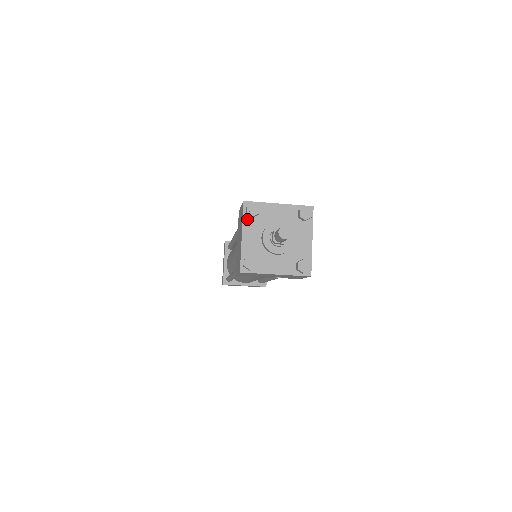
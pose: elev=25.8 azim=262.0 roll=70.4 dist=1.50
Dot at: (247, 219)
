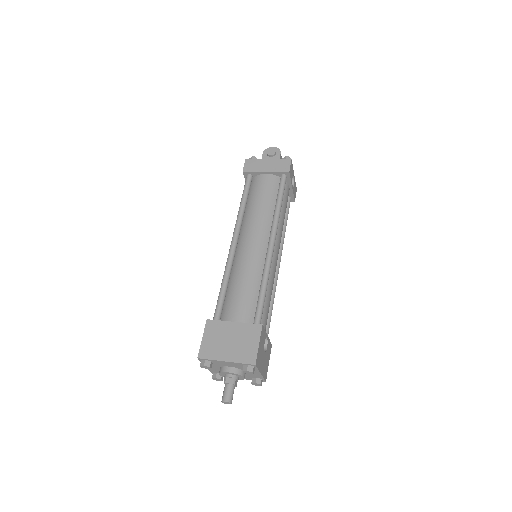
Dot at: occluded
